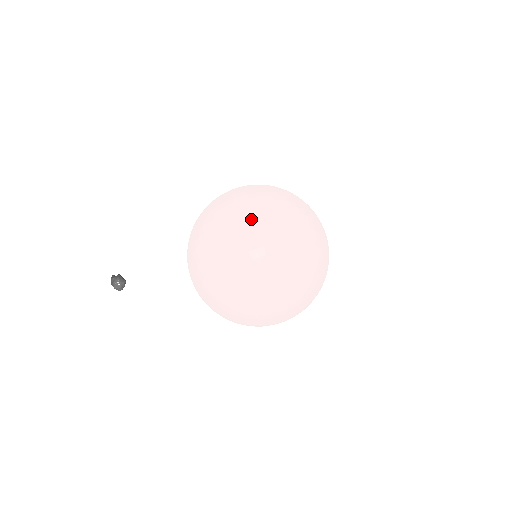
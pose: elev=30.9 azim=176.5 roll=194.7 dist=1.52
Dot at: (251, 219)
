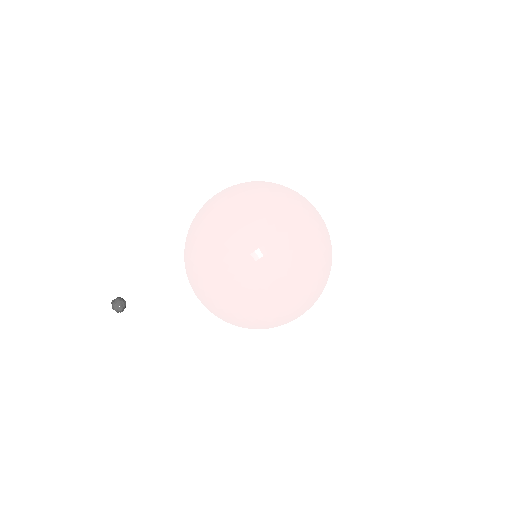
Dot at: (230, 195)
